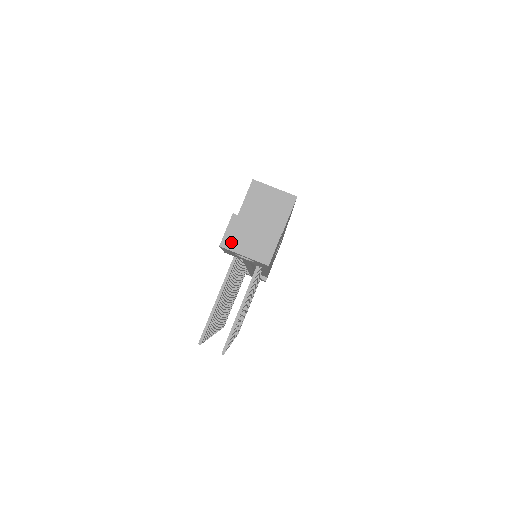
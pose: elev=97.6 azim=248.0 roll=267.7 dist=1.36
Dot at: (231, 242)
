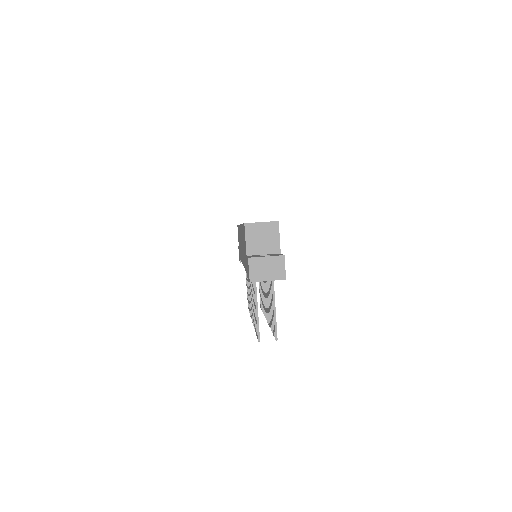
Dot at: (256, 276)
